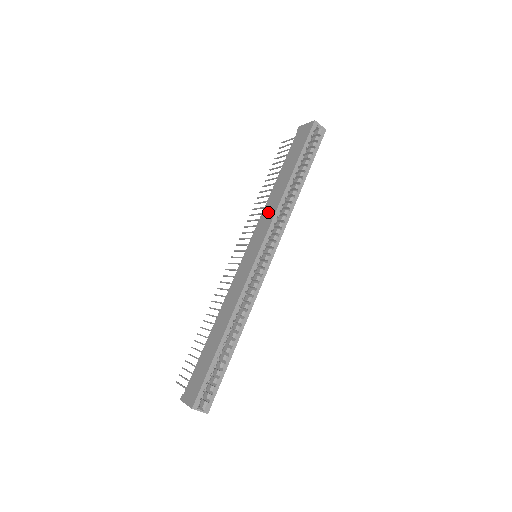
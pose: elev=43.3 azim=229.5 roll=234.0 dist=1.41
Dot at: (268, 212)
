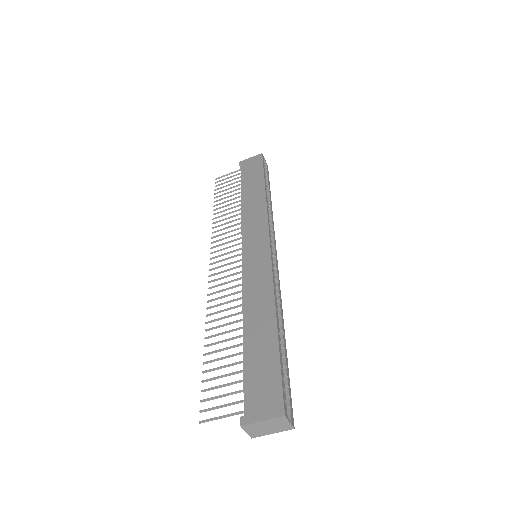
Dot at: (253, 216)
